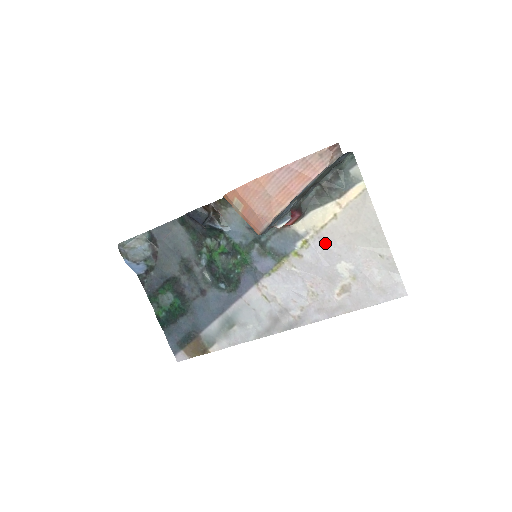
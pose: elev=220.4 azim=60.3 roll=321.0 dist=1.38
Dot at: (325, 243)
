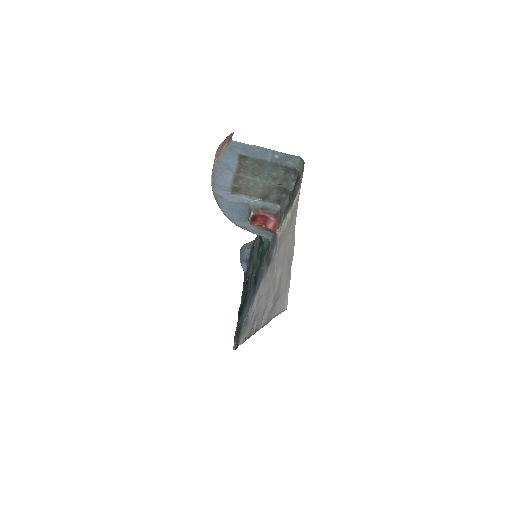
Dot at: (280, 248)
